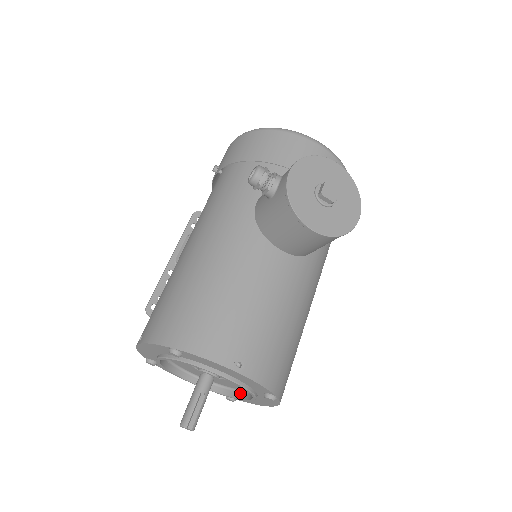
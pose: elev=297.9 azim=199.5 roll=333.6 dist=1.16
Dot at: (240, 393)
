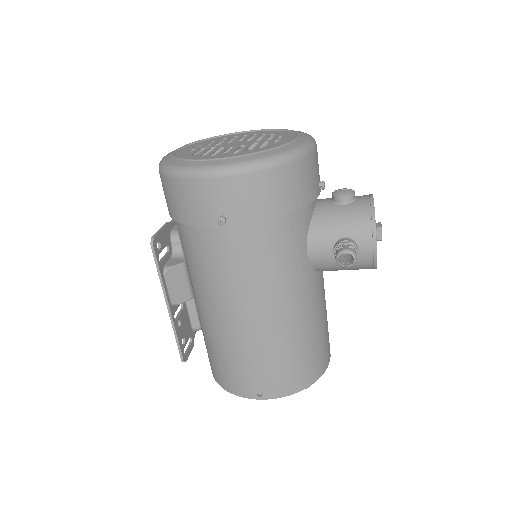
Dot at: occluded
